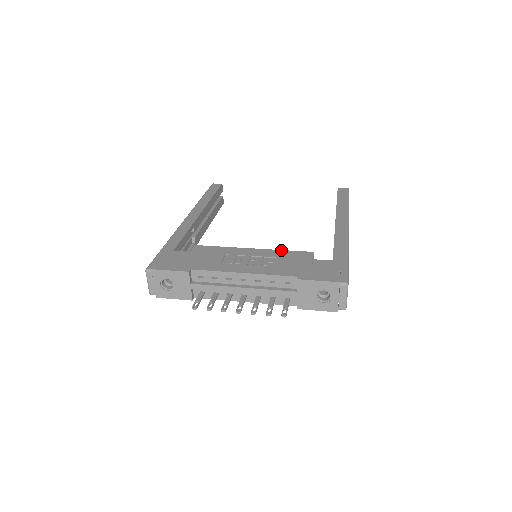
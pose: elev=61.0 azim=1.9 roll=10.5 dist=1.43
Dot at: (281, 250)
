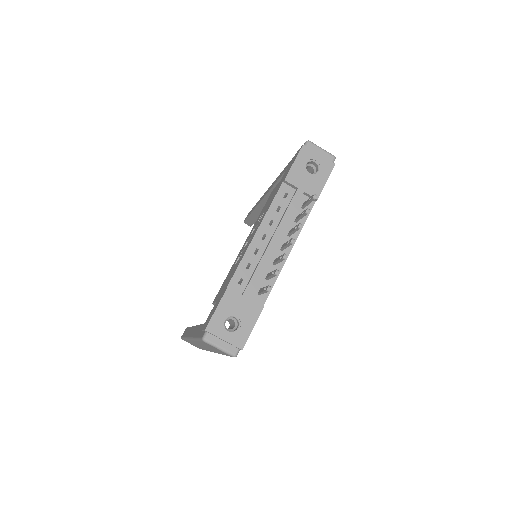
Dot at: occluded
